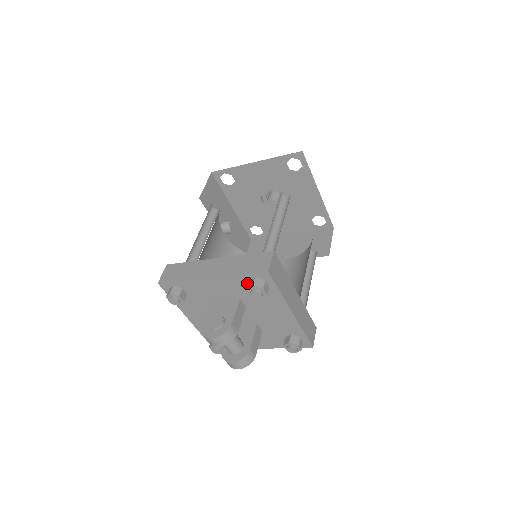
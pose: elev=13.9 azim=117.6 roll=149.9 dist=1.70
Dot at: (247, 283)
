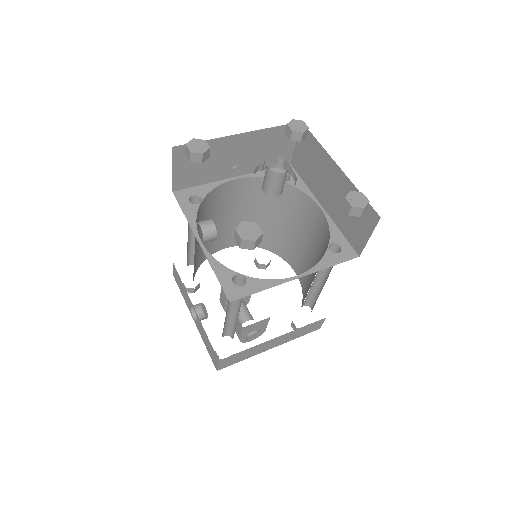
Dot at: occluded
